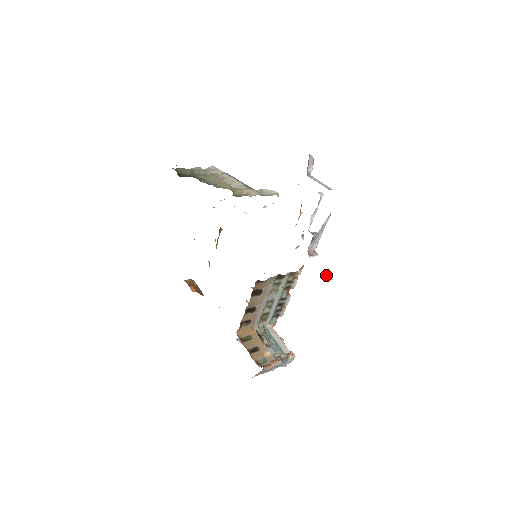
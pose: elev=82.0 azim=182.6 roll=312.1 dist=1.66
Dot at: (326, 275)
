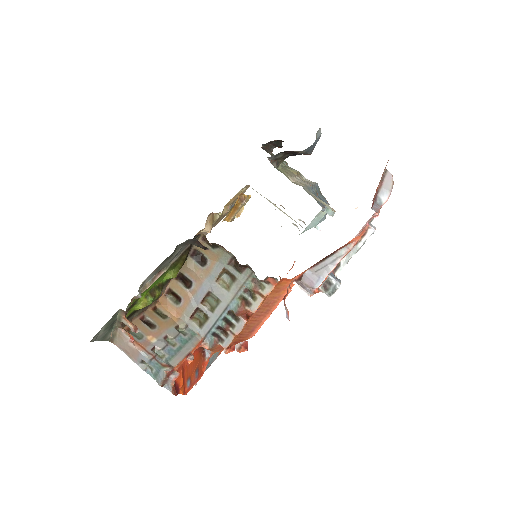
Dot at: (288, 311)
